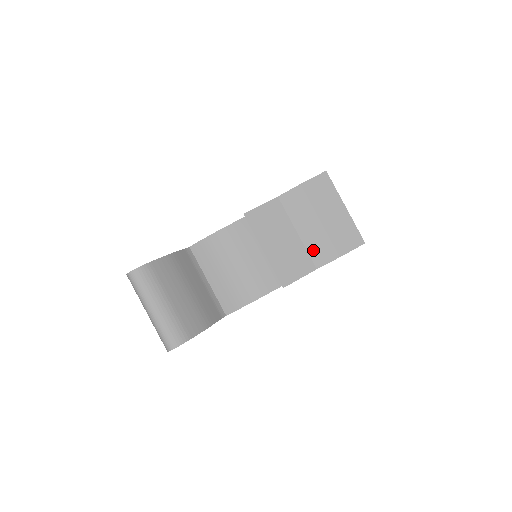
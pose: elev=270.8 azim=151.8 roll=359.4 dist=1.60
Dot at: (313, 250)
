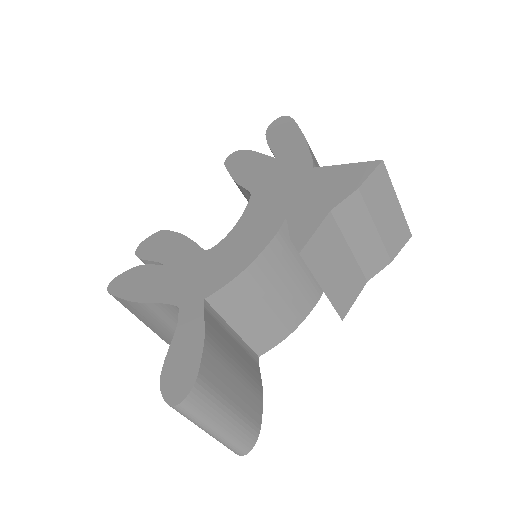
Dot at: (366, 263)
